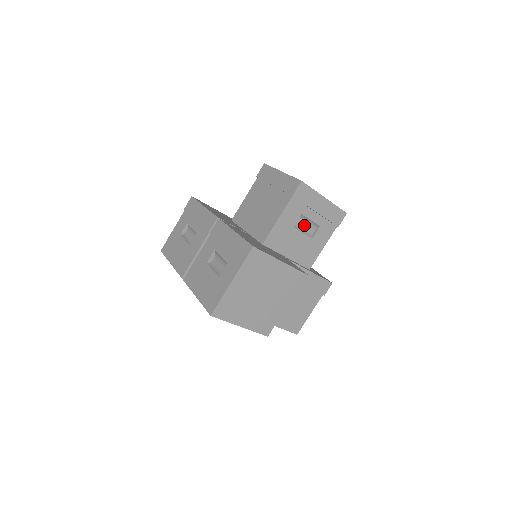
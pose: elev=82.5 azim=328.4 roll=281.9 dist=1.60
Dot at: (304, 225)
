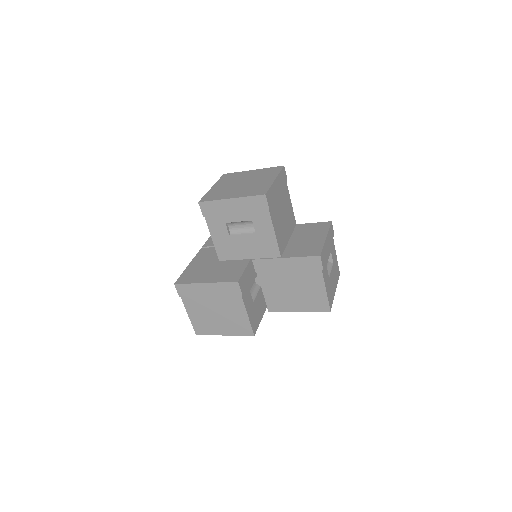
Dot at: (241, 226)
